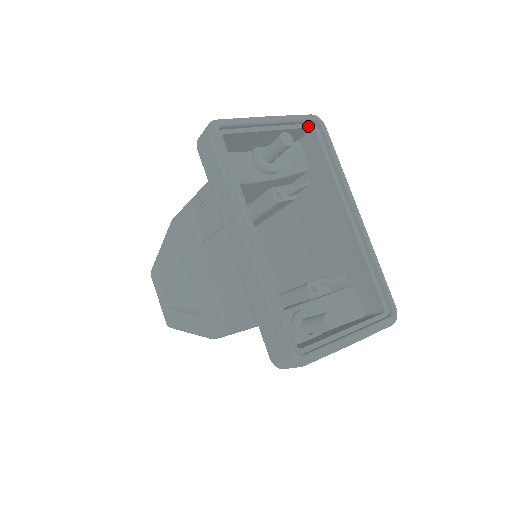
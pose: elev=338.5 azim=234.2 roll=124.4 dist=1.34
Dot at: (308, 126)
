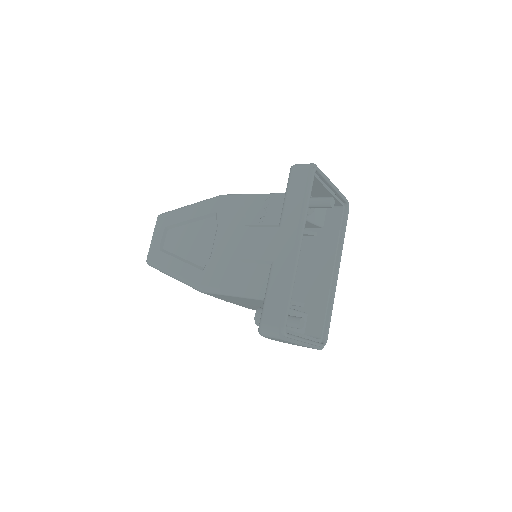
Dot at: (342, 203)
